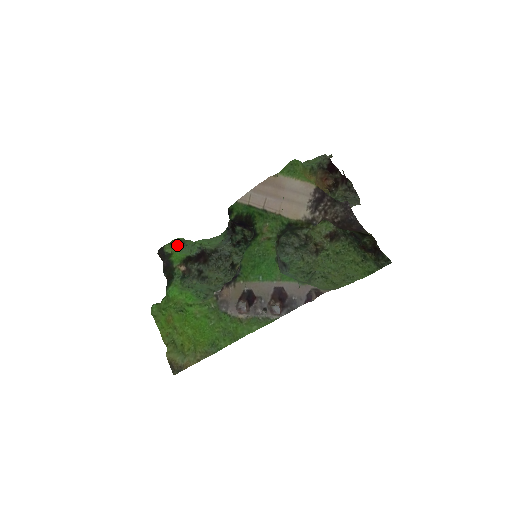
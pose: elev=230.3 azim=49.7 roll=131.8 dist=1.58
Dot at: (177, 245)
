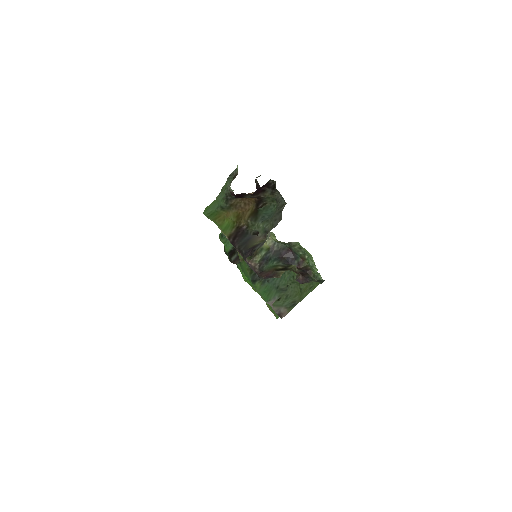
Dot at: (222, 240)
